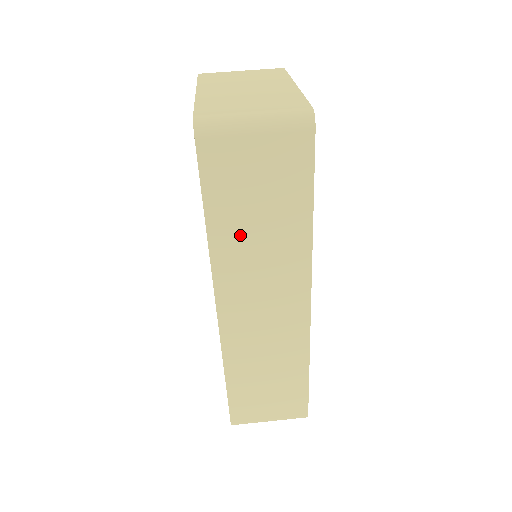
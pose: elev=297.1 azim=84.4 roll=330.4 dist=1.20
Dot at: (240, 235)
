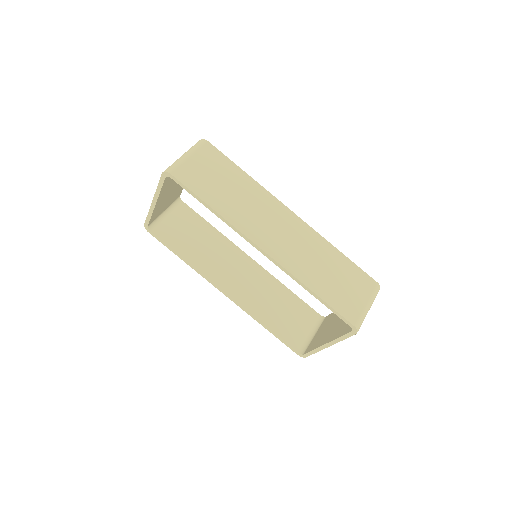
Dot at: (229, 202)
